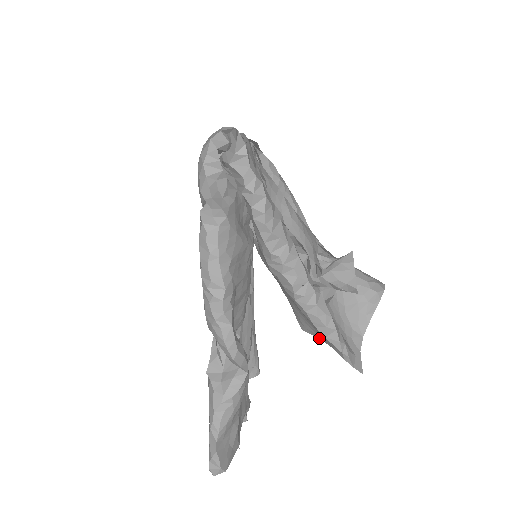
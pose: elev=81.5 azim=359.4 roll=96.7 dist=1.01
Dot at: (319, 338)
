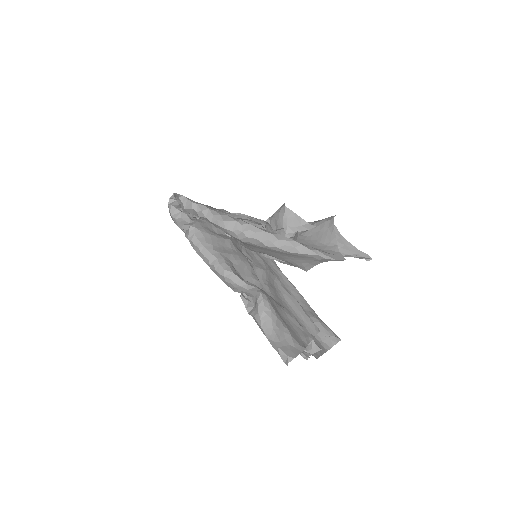
Dot at: (314, 265)
